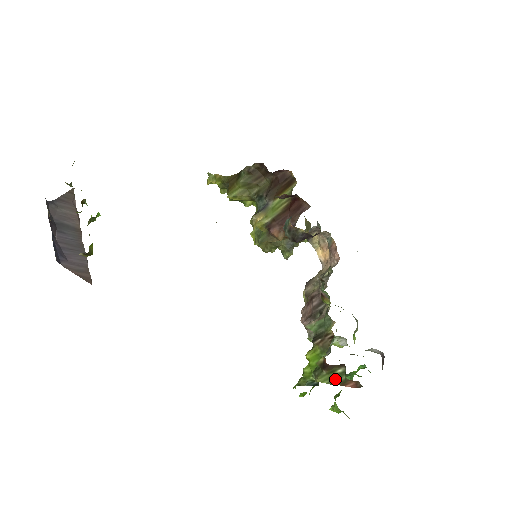
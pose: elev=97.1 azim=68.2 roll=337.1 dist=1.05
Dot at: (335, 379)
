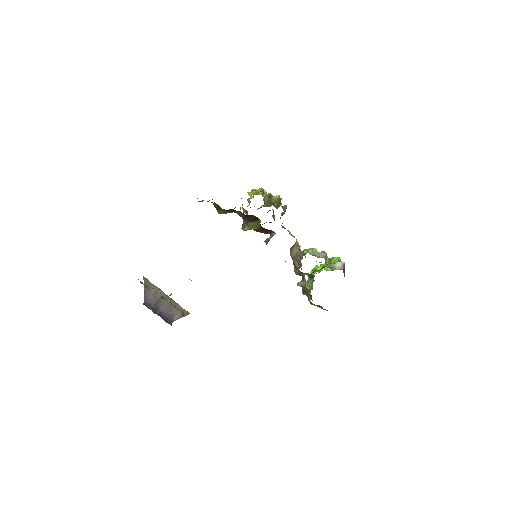
Dot at: (319, 306)
